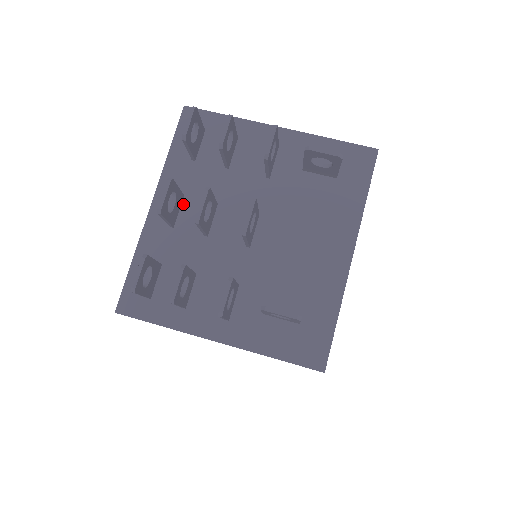
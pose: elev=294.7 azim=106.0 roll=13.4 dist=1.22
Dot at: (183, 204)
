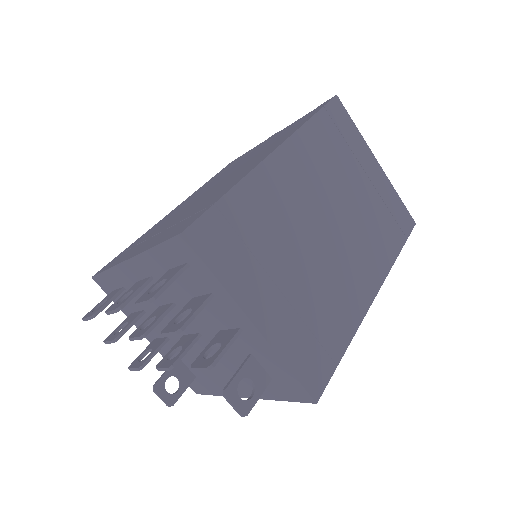
Dot at: (151, 282)
